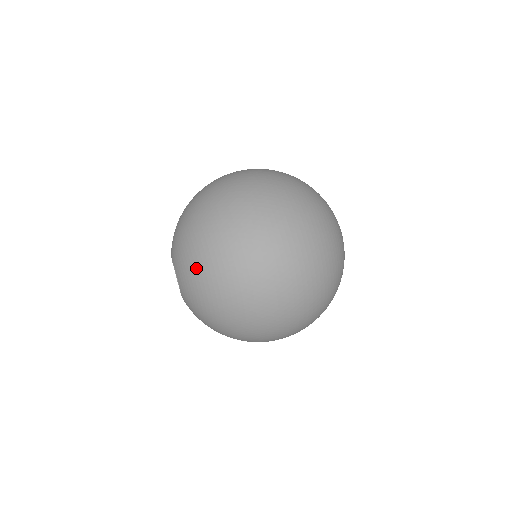
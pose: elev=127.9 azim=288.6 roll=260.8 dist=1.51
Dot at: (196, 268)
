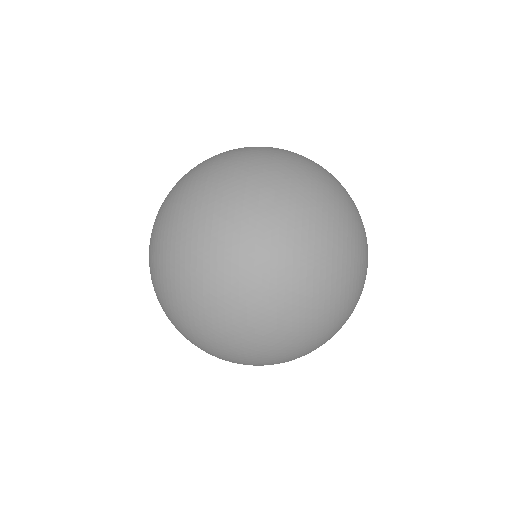
Dot at: occluded
